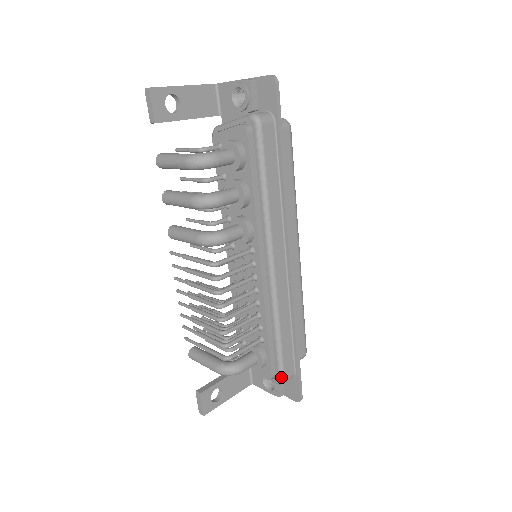
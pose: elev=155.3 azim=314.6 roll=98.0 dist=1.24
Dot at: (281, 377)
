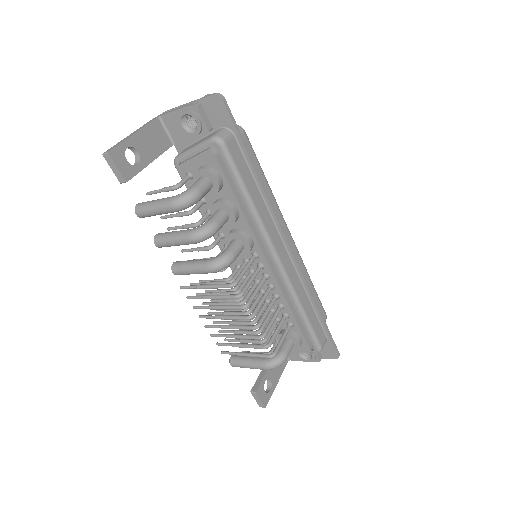
Dot at: (318, 347)
